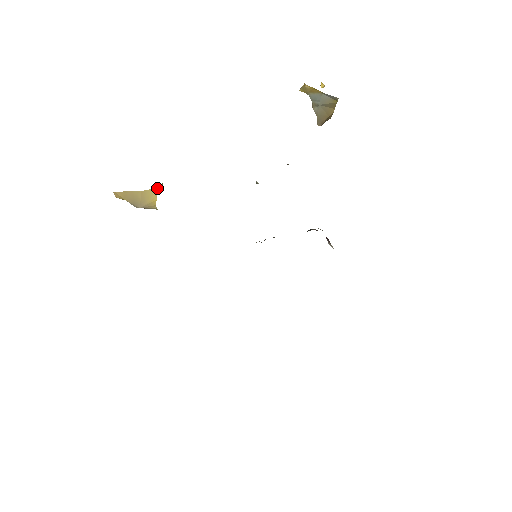
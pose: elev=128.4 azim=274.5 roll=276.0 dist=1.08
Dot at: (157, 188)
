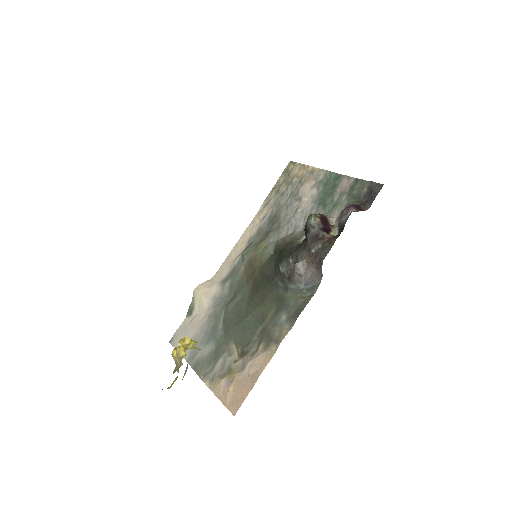
Dot at: occluded
